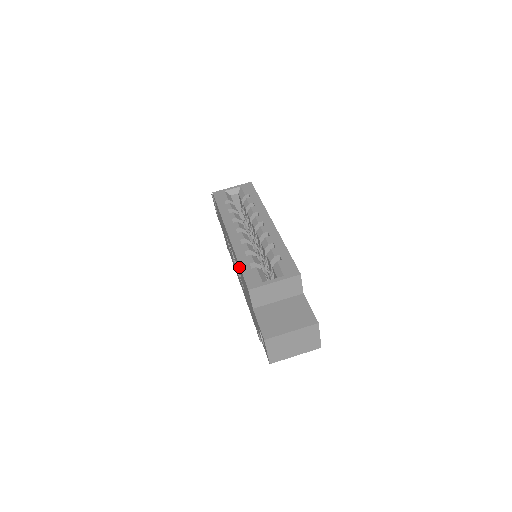
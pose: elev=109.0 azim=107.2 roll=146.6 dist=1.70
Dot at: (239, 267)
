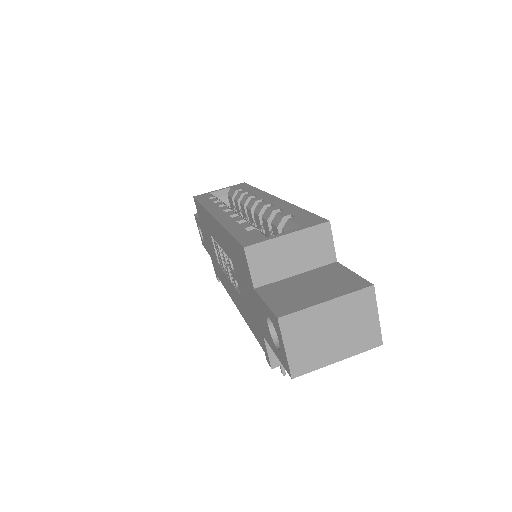
Dot at: (228, 239)
